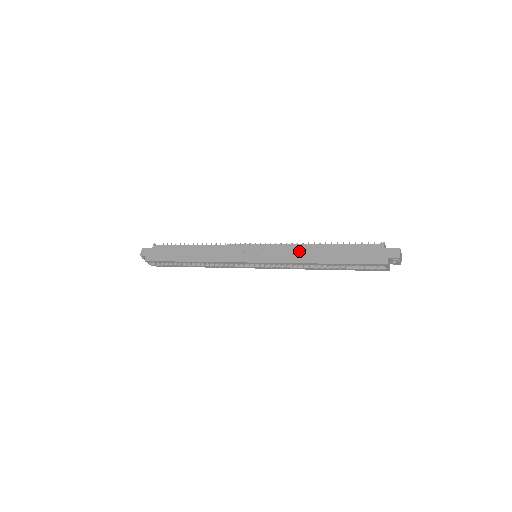
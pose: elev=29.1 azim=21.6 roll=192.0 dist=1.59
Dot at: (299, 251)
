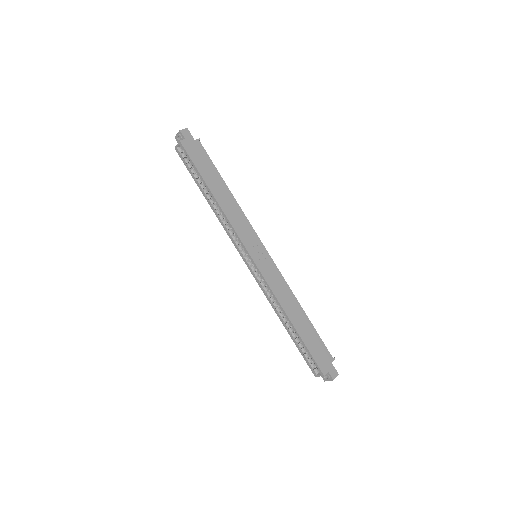
Dot at: (287, 295)
